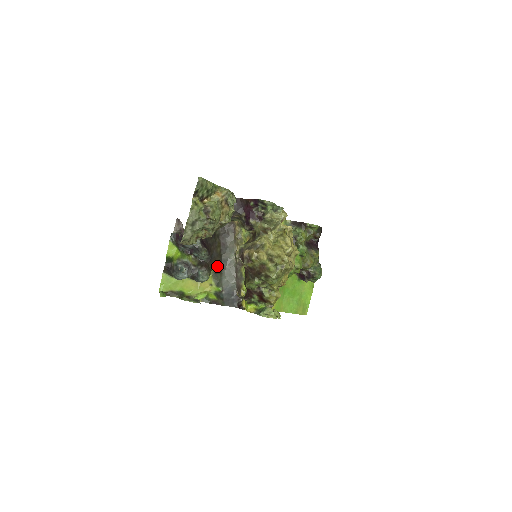
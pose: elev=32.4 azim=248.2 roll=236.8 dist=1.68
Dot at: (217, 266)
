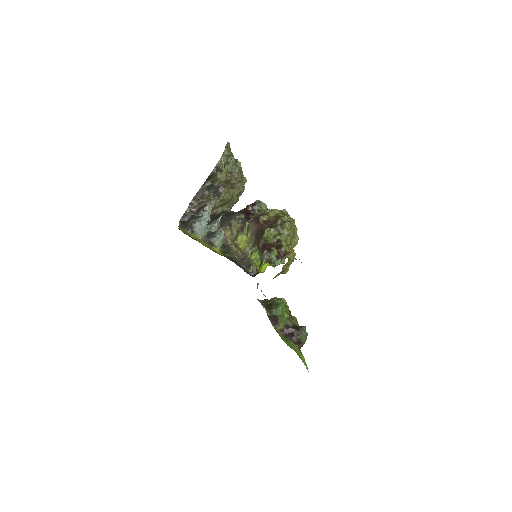
Dot at: (225, 249)
